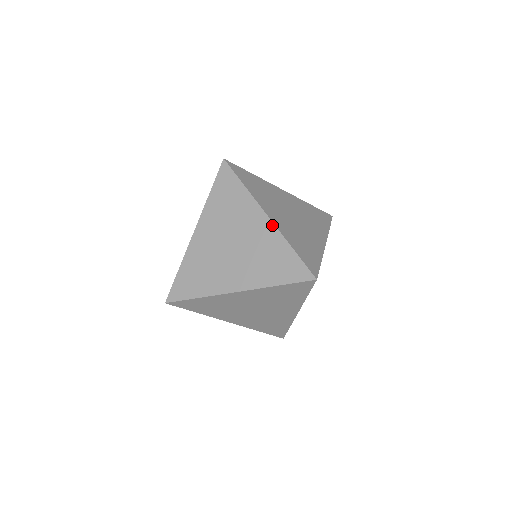
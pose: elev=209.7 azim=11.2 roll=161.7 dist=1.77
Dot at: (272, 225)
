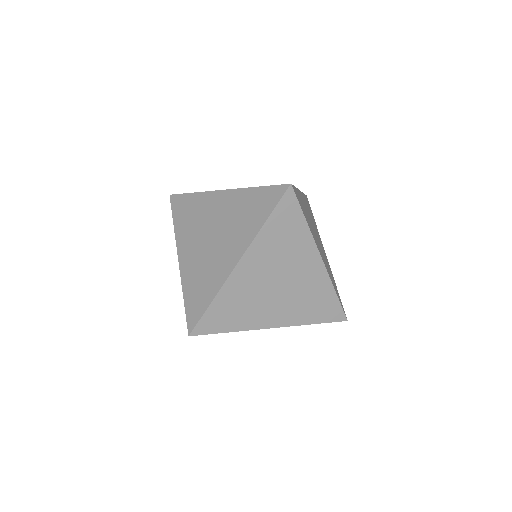
Dot at: occluded
